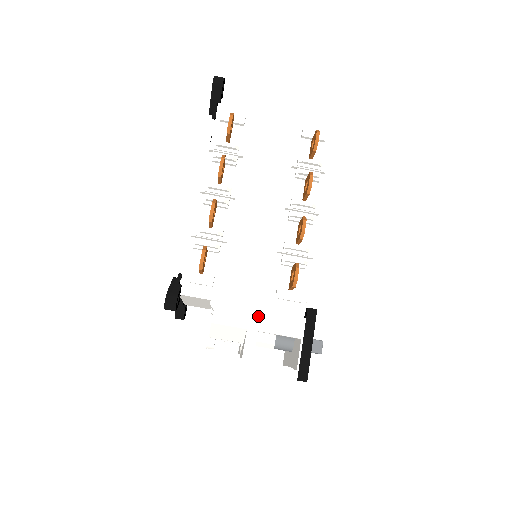
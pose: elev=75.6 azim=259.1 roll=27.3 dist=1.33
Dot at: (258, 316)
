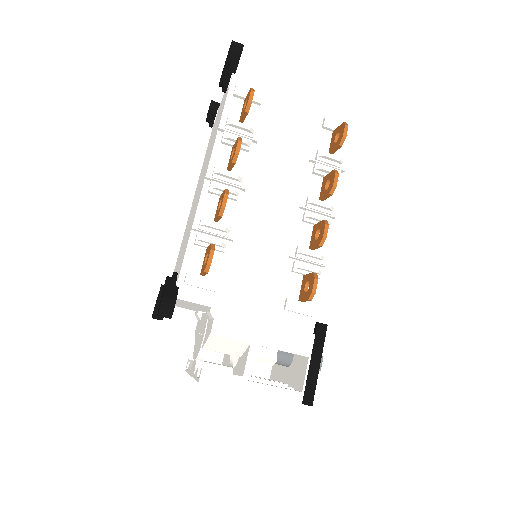
Dot at: (263, 329)
